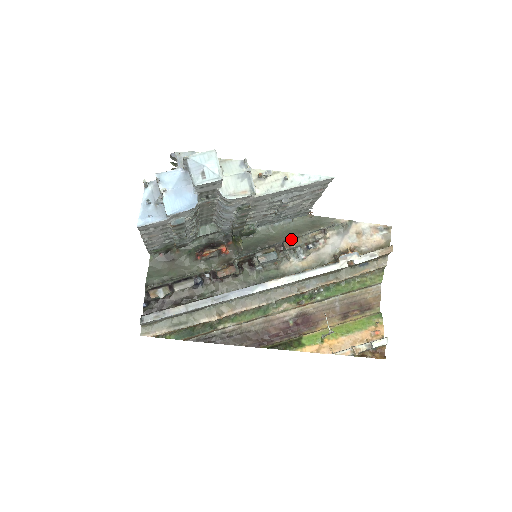
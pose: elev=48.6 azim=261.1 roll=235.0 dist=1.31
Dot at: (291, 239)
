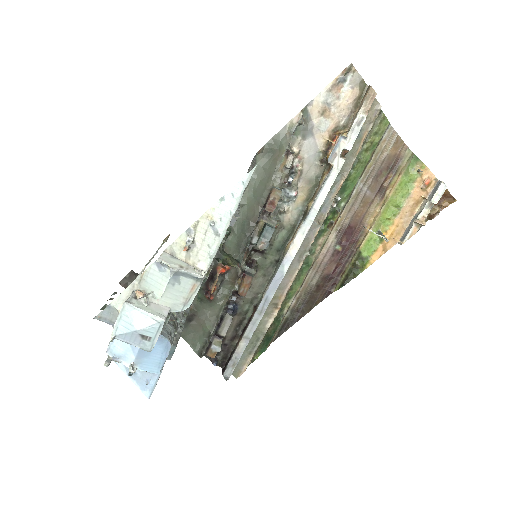
Dot at: (267, 198)
